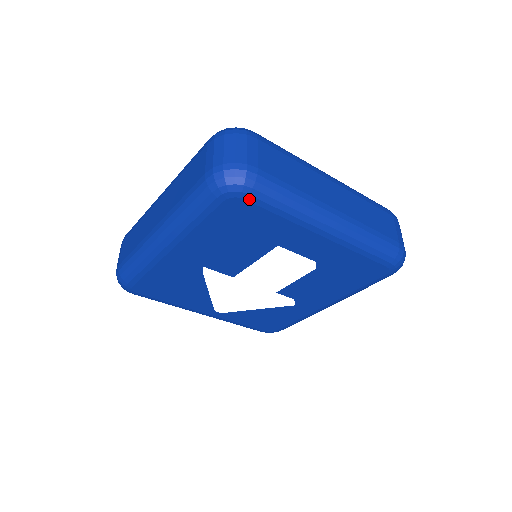
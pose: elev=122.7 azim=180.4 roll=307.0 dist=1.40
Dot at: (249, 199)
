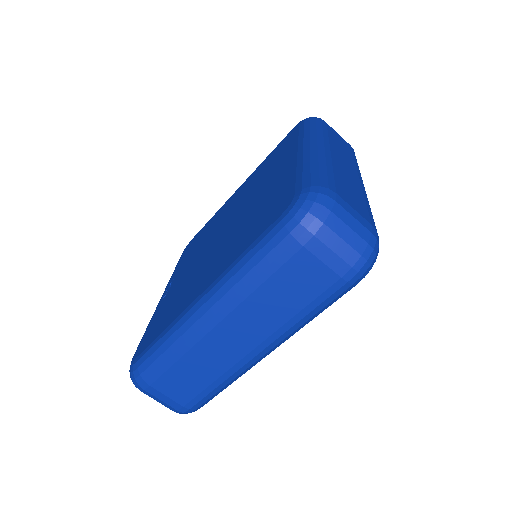
Dot at: occluded
